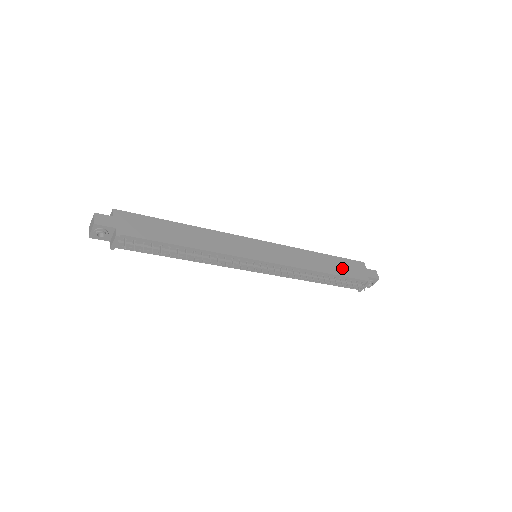
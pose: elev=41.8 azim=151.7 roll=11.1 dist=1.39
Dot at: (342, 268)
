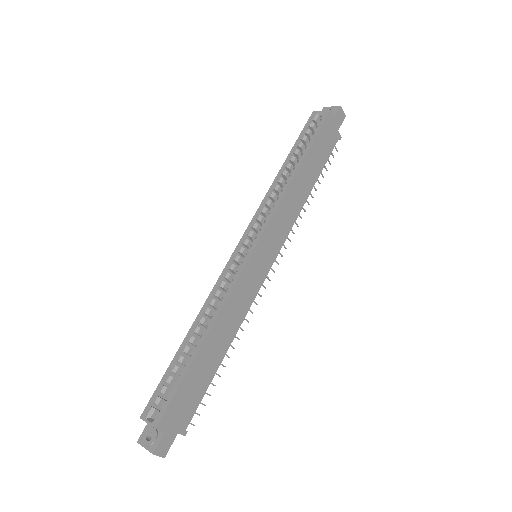
Dot at: (319, 157)
